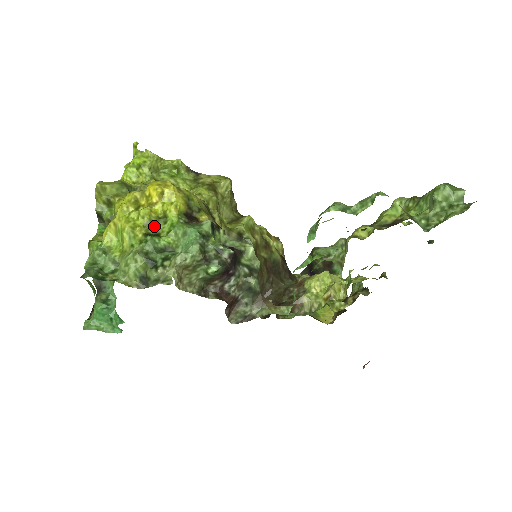
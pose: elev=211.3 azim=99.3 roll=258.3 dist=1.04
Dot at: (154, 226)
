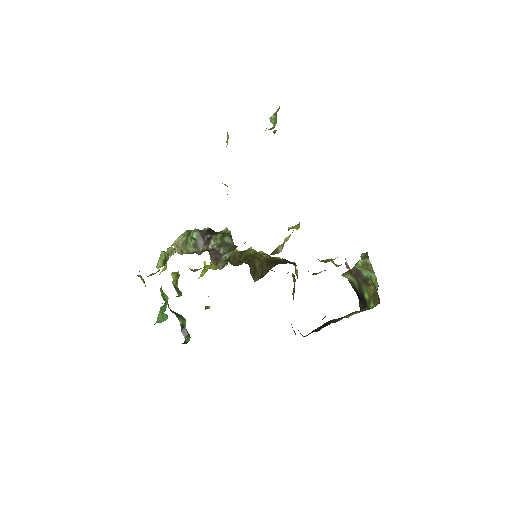
Dot at: occluded
